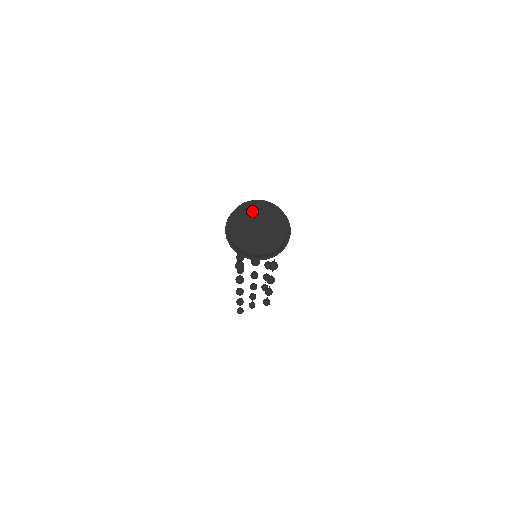
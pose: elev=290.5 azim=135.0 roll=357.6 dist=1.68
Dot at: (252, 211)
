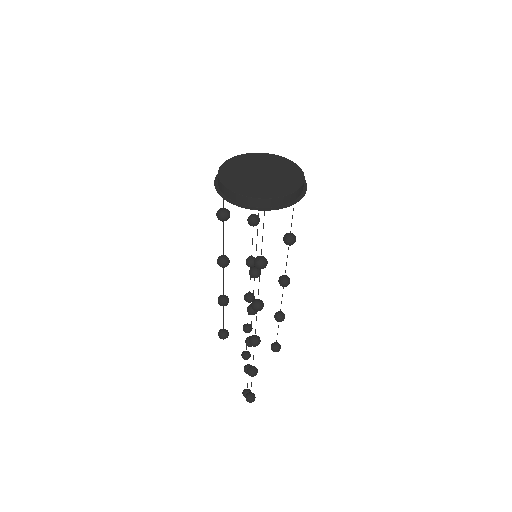
Dot at: (237, 168)
